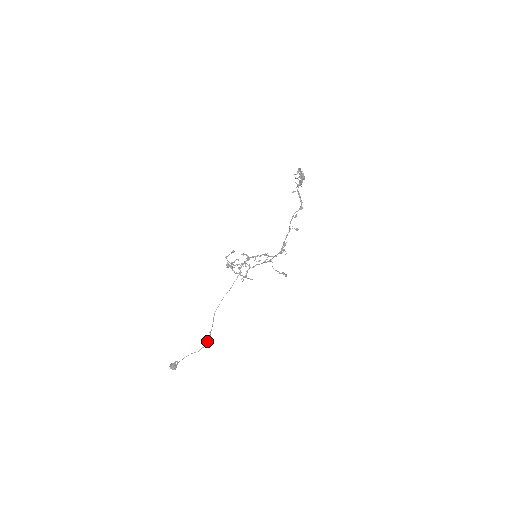
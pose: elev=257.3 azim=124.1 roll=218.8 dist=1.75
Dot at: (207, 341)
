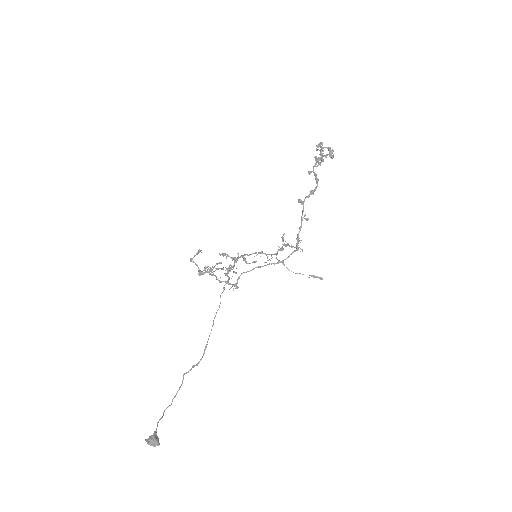
Dot at: (180, 386)
